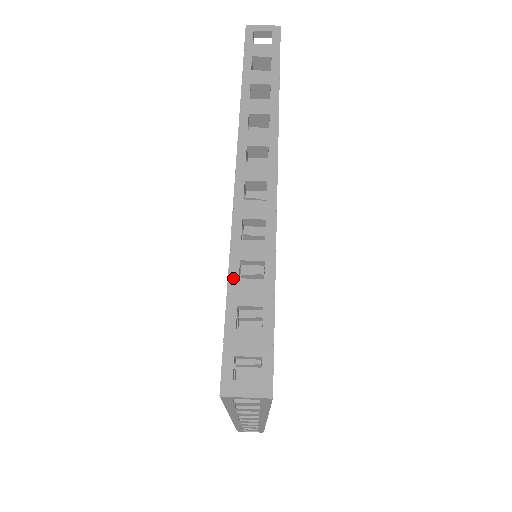
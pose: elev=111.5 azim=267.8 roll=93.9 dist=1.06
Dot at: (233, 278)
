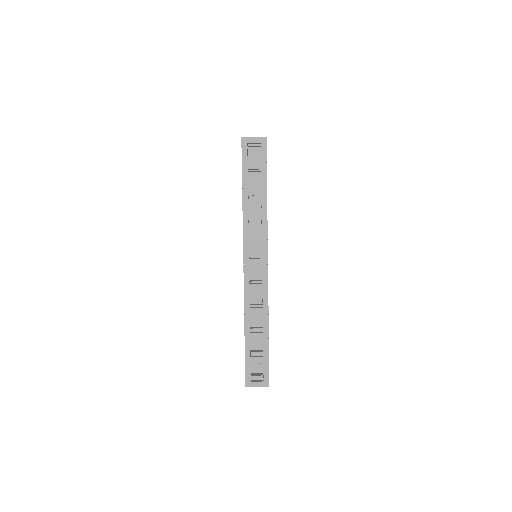
Dot at: (247, 331)
